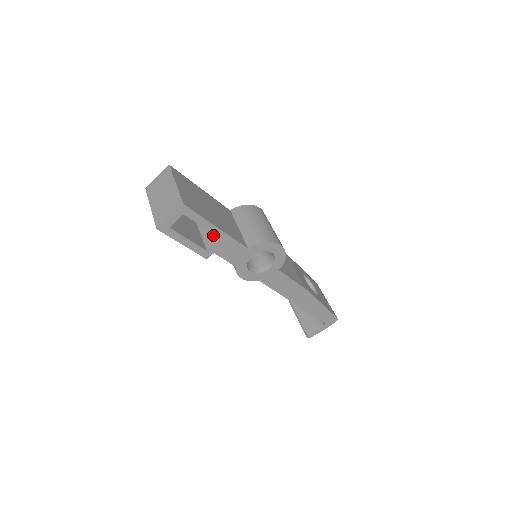
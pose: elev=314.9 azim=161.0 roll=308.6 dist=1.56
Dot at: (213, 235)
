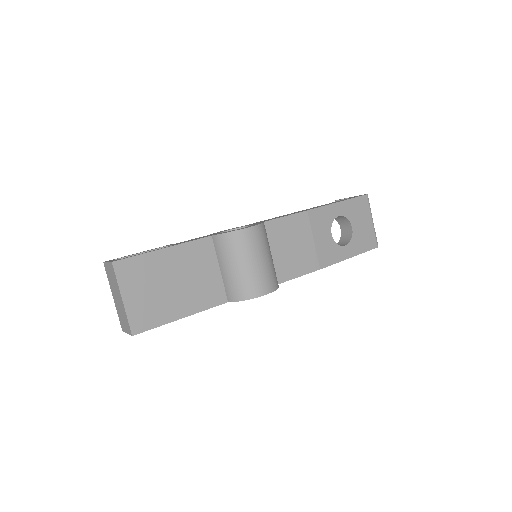
Dot at: occluded
